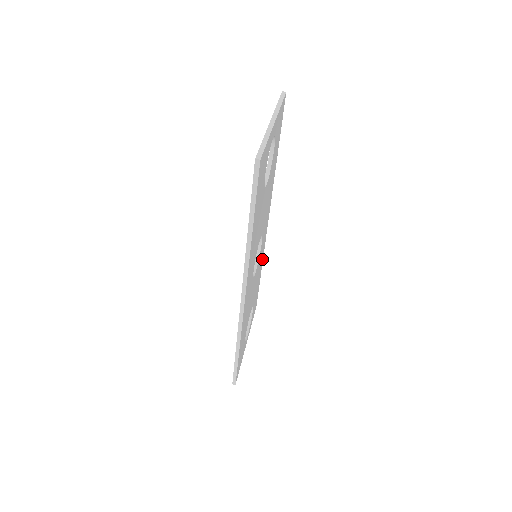
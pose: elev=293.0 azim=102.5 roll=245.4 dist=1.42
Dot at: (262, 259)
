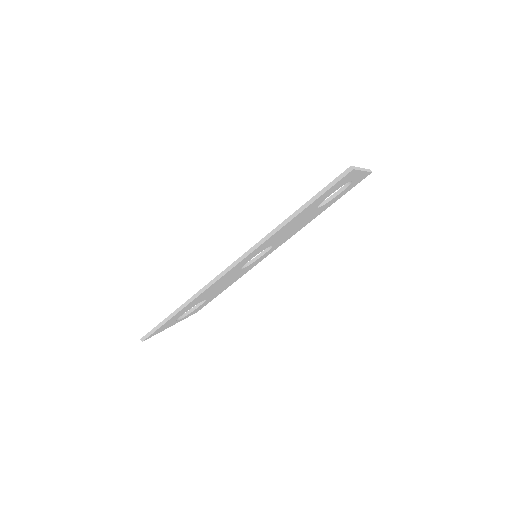
Dot at: (242, 275)
